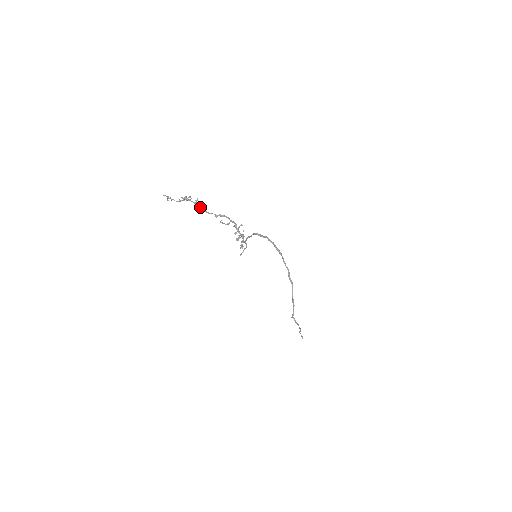
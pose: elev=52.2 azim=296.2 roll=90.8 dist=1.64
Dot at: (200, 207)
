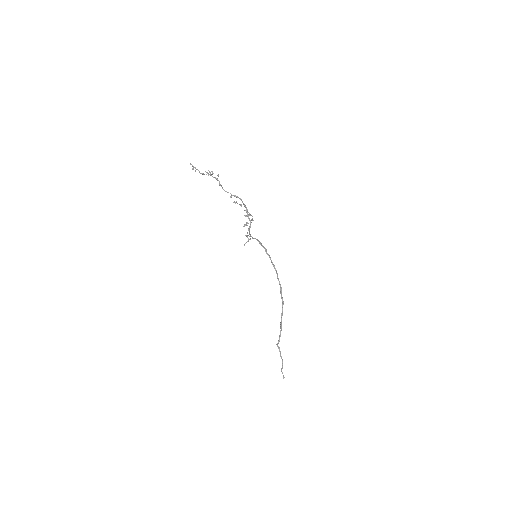
Dot at: (219, 183)
